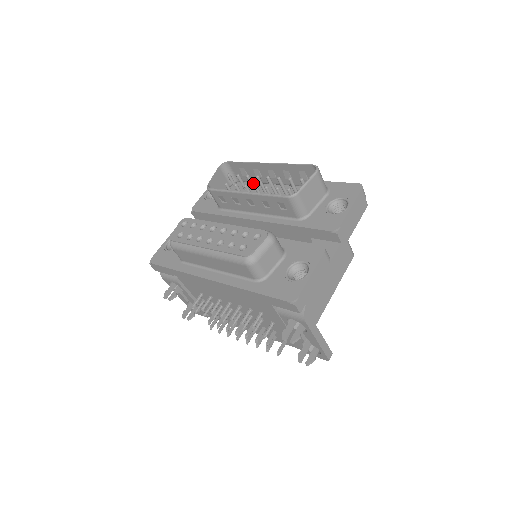
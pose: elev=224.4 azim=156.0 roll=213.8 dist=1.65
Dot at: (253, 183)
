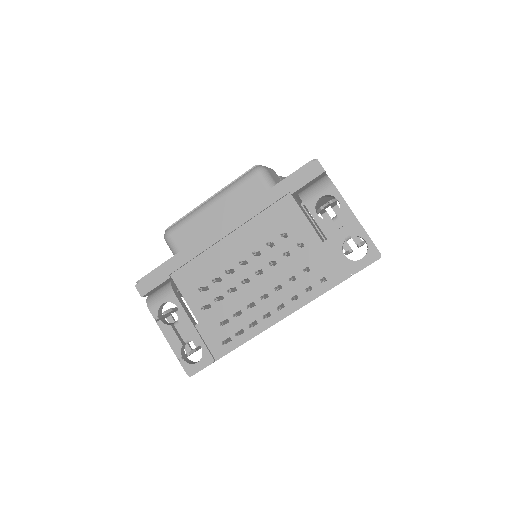
Dot at: occluded
